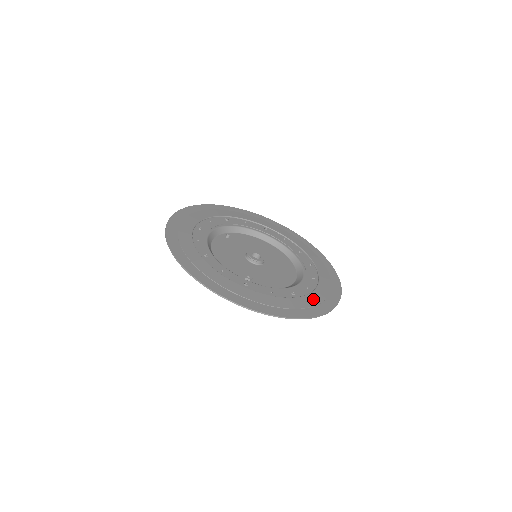
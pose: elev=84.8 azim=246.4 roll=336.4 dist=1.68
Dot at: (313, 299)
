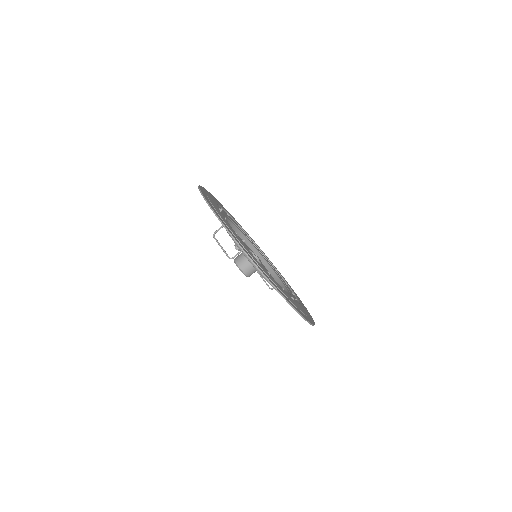
Dot at: (282, 290)
